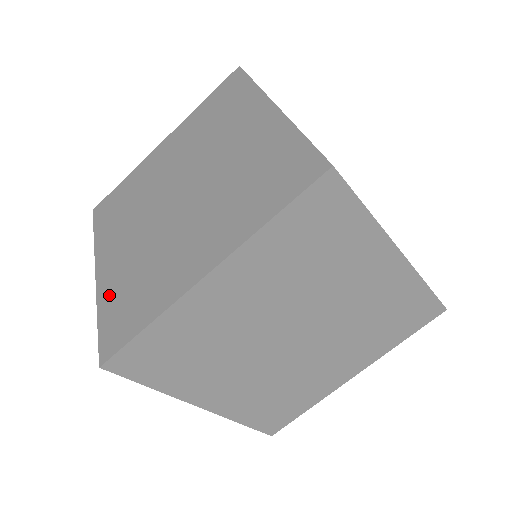
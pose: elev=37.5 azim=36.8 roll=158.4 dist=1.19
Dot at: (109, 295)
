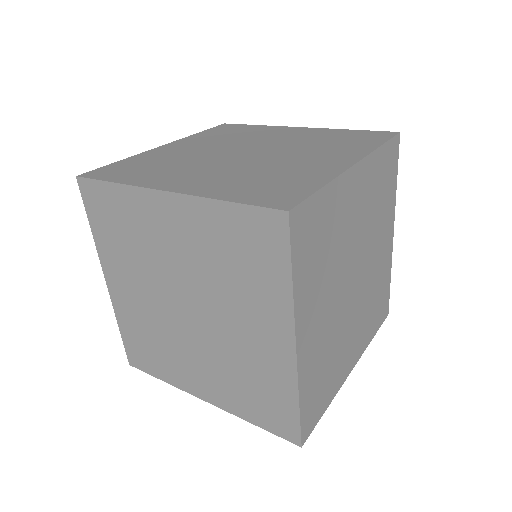
Dot at: (223, 190)
